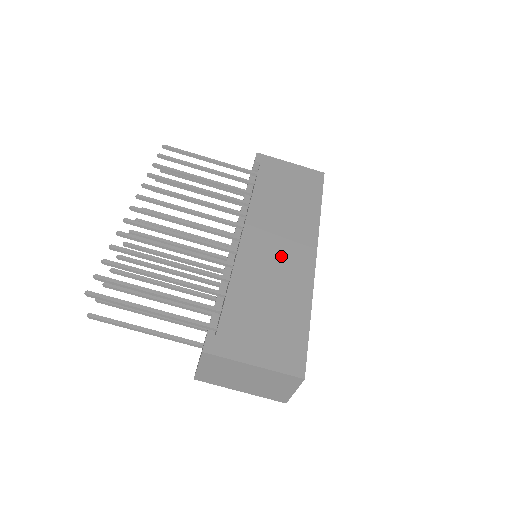
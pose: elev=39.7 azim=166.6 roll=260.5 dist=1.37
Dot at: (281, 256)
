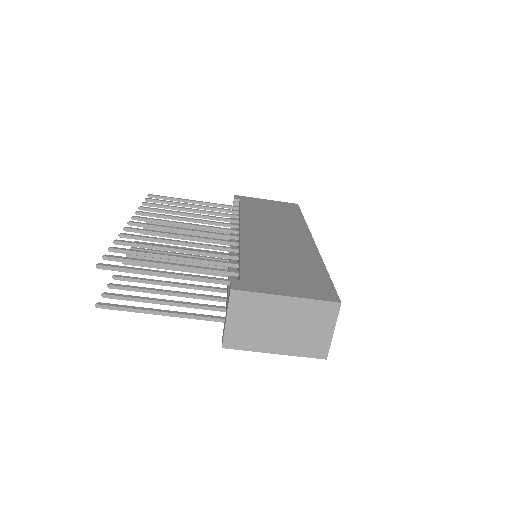
Dot at: (282, 240)
